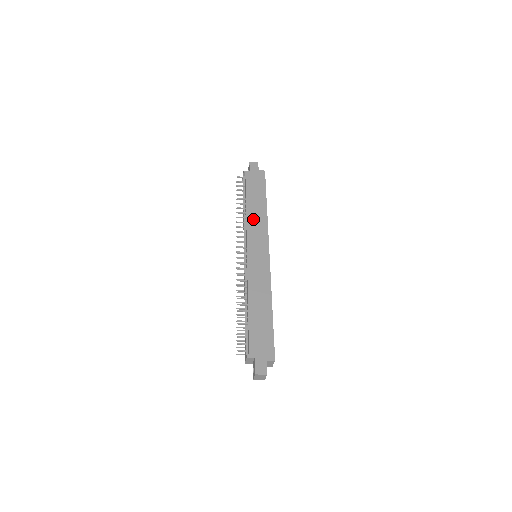
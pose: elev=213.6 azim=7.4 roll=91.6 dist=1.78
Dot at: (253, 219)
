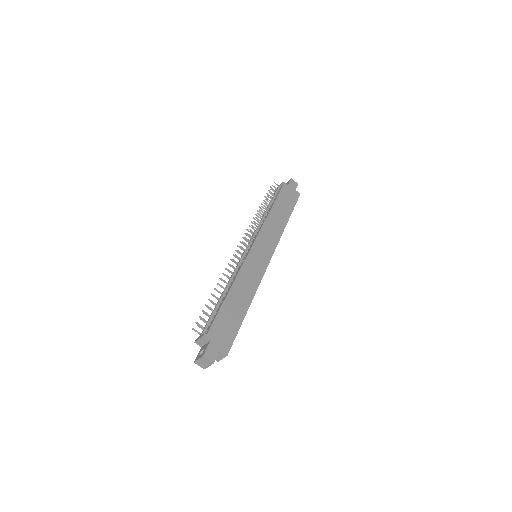
Dot at: (271, 224)
